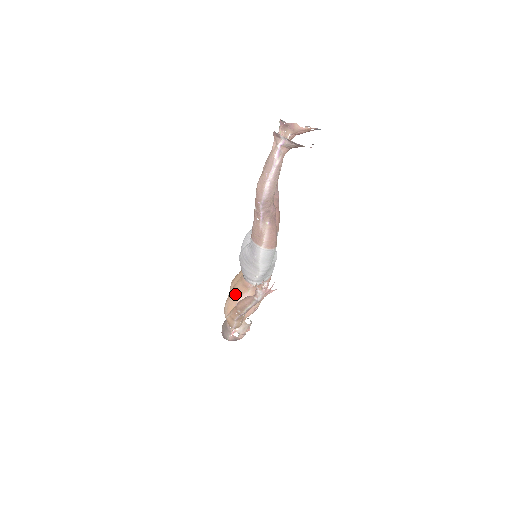
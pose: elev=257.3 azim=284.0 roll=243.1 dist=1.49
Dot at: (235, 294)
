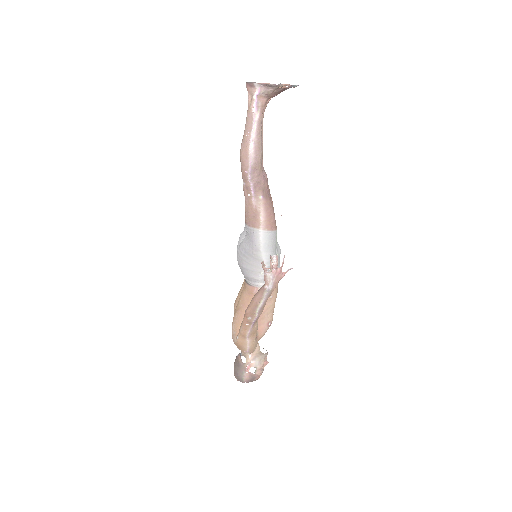
Dot at: (241, 308)
